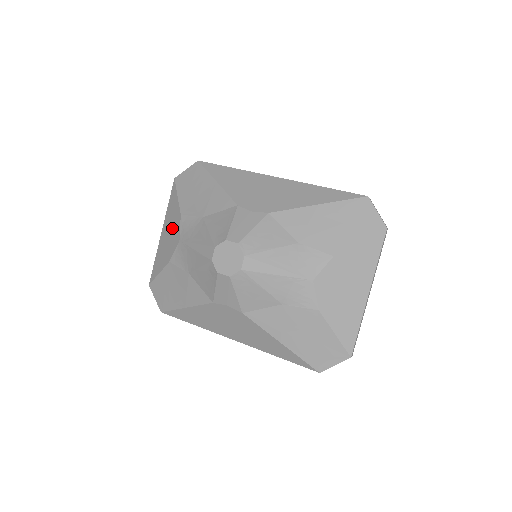
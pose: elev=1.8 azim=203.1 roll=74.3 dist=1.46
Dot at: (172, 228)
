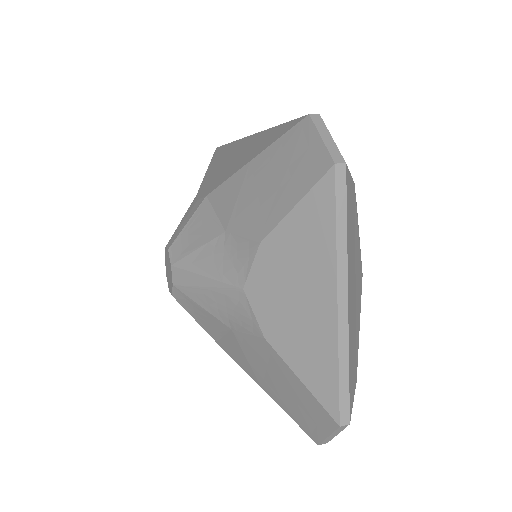
Dot at: occluded
